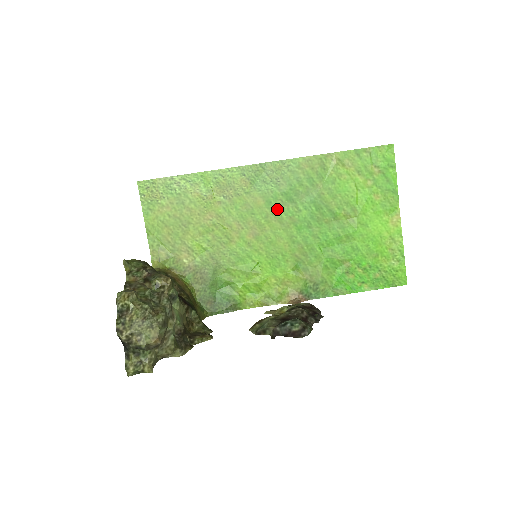
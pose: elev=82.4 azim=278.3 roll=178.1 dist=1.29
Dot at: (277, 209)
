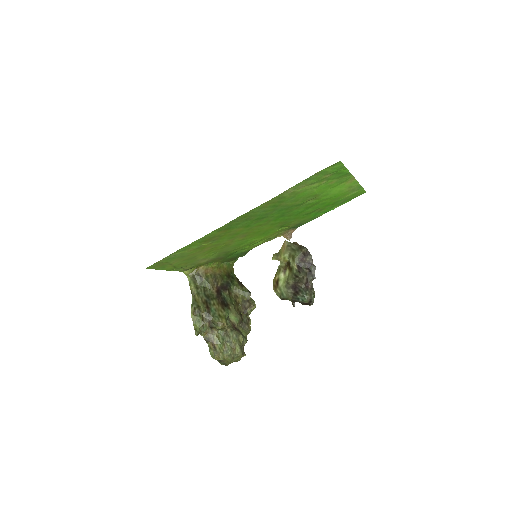
Dot at: (255, 224)
